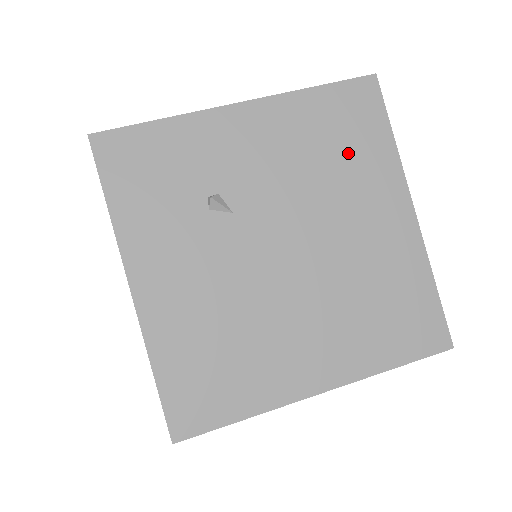
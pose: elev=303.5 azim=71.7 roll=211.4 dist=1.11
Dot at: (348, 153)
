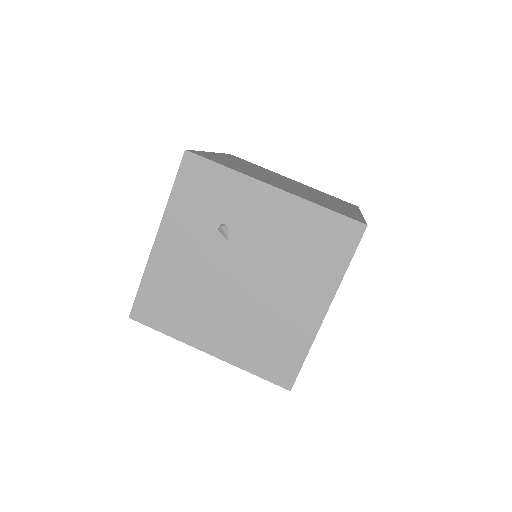
Dot at: (314, 256)
